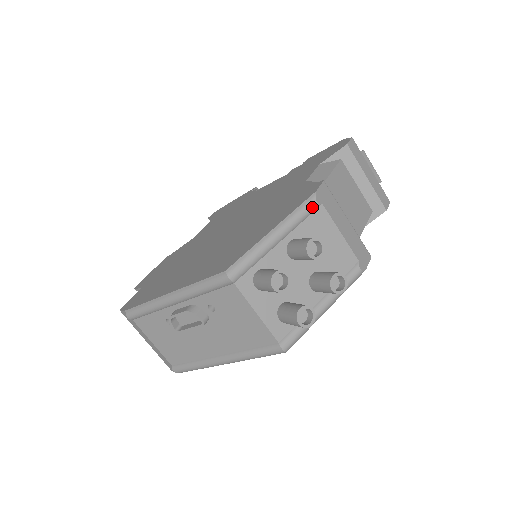
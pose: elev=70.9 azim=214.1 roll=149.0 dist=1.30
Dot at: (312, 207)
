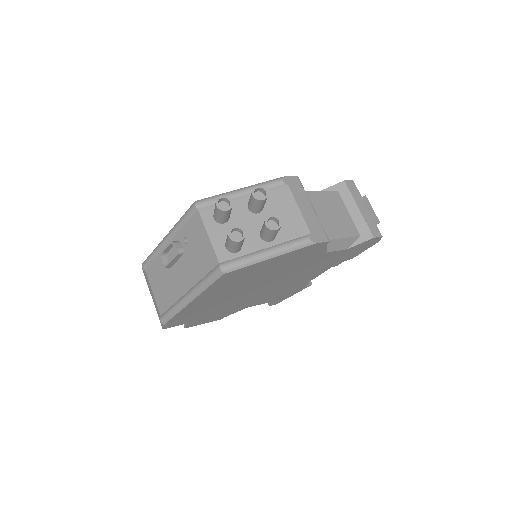
Dot at: (277, 183)
